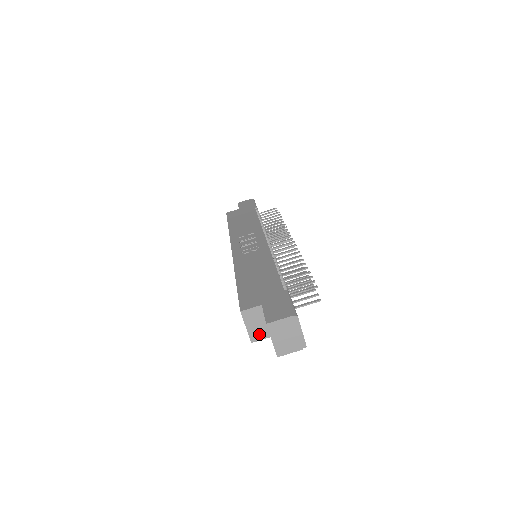
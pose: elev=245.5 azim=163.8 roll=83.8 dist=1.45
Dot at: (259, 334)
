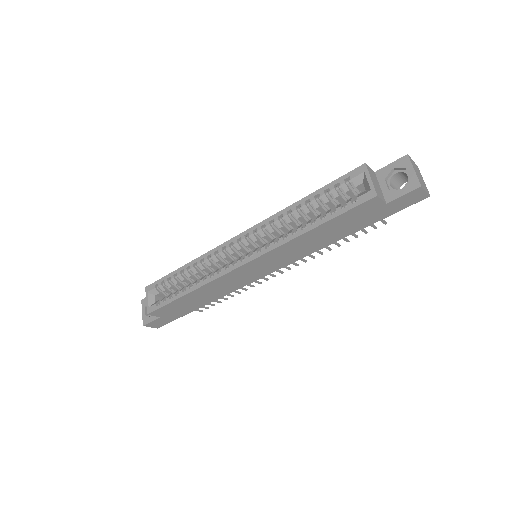
Dot at: (379, 193)
